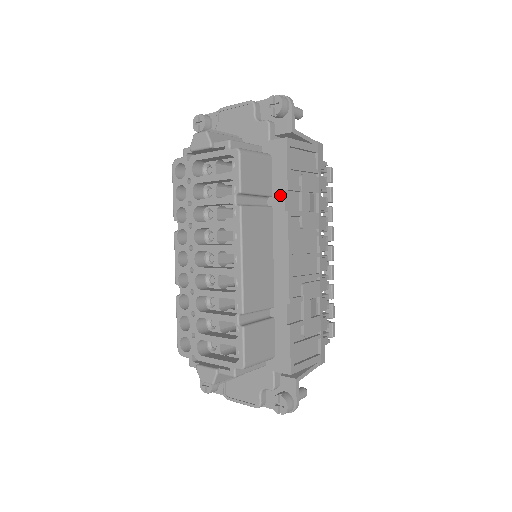
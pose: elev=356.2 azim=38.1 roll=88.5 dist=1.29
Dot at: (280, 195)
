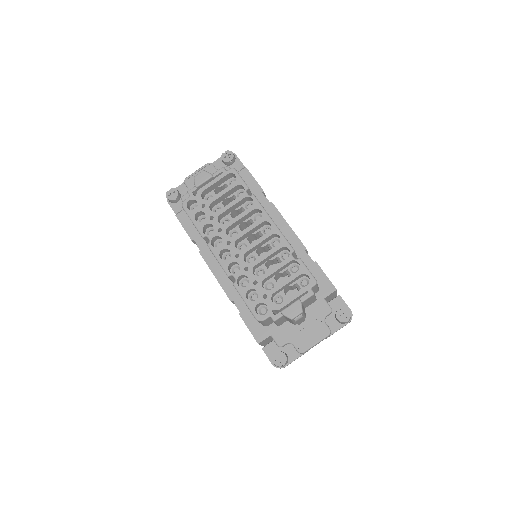
Dot at: (261, 197)
